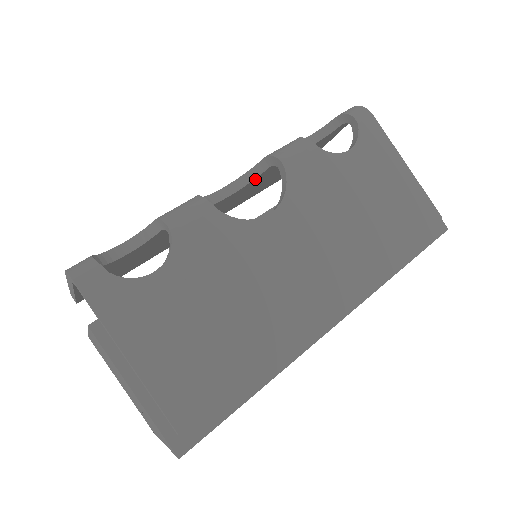
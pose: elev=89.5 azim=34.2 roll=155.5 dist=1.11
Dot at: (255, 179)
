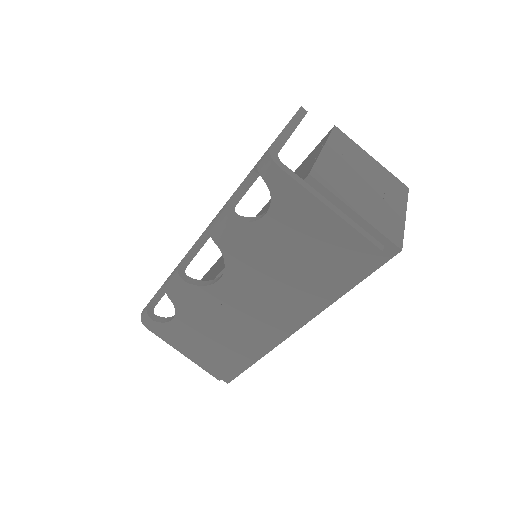
Dot at: occluded
